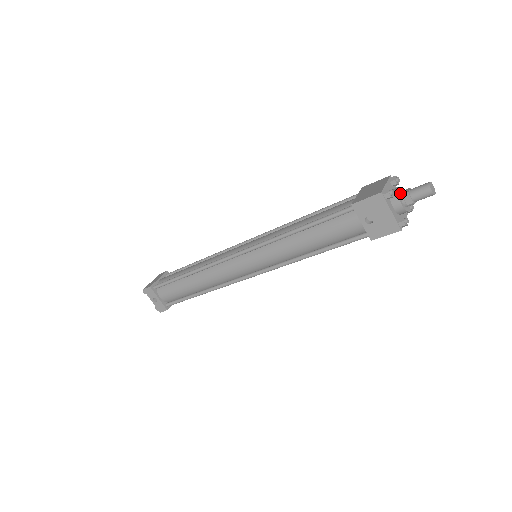
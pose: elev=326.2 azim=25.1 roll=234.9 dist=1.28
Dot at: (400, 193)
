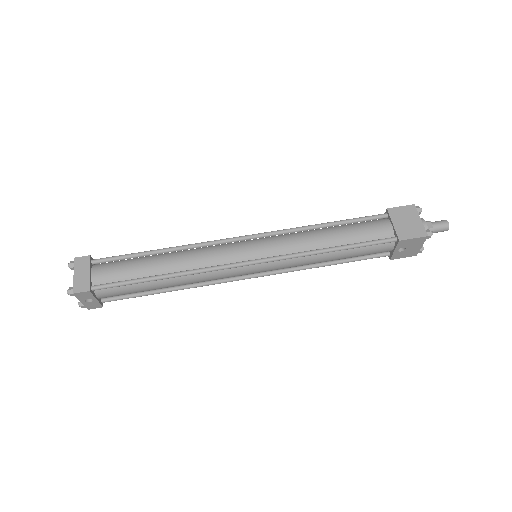
Dot at: (427, 228)
